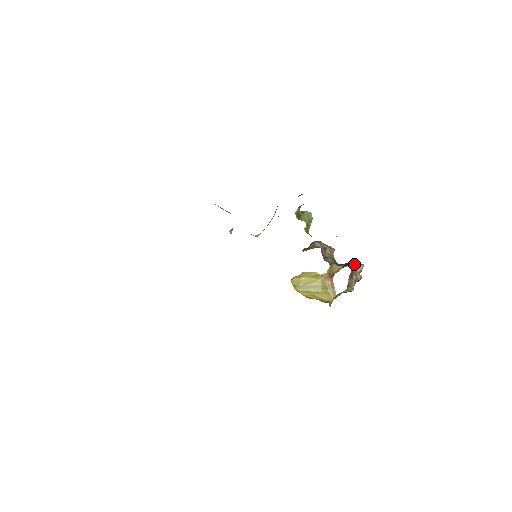
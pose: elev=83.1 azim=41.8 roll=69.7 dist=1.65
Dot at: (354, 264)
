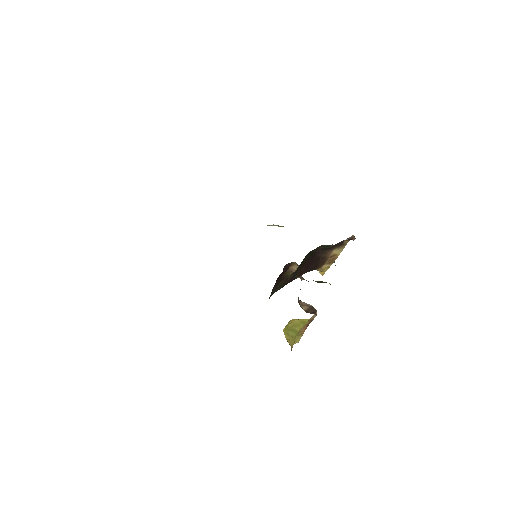
Dot at: (316, 312)
